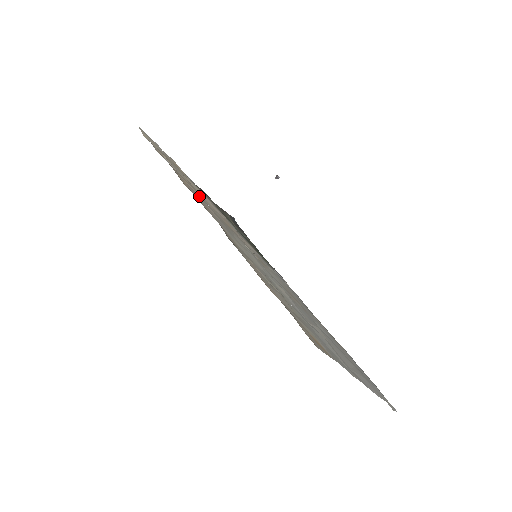
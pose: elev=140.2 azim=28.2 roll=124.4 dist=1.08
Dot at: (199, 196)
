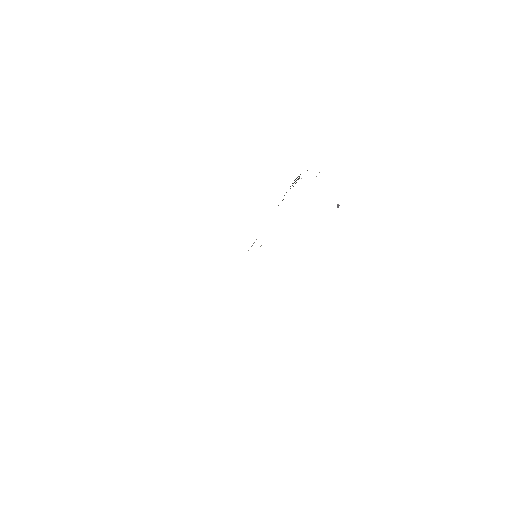
Dot at: occluded
